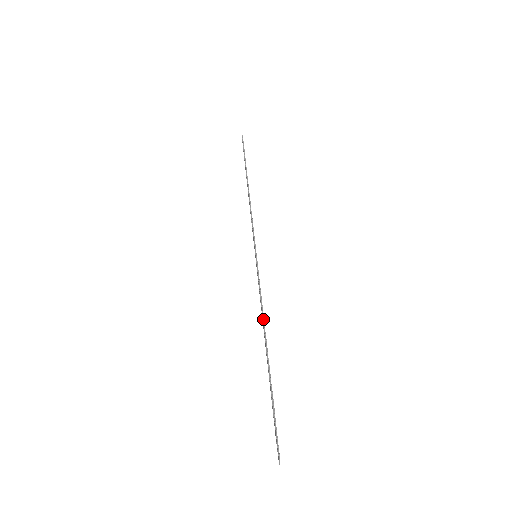
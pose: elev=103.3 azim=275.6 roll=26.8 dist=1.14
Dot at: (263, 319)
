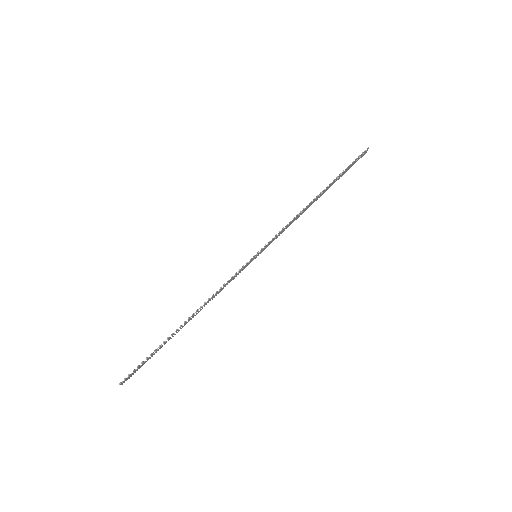
Dot at: (204, 303)
